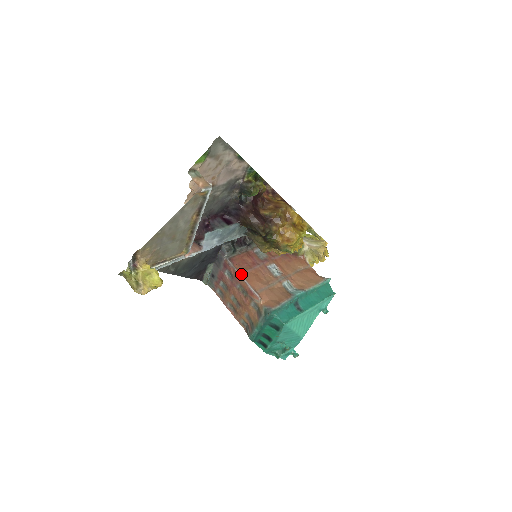
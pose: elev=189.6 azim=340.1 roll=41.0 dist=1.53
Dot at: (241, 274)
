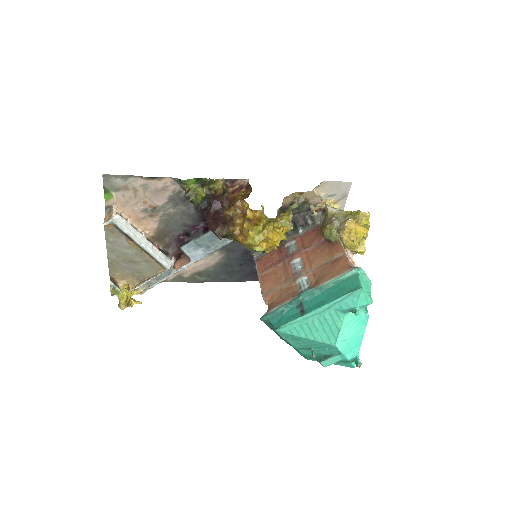
Dot at: (260, 275)
